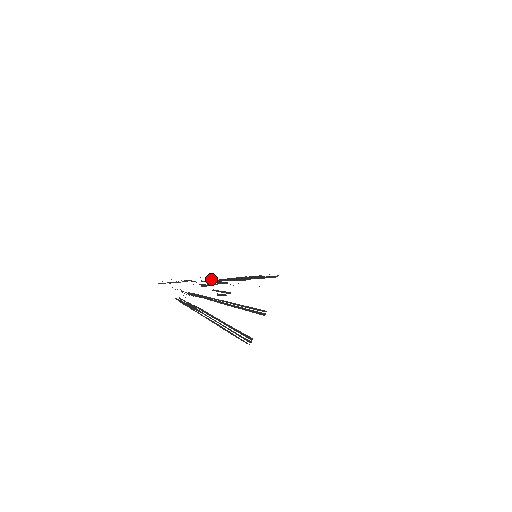
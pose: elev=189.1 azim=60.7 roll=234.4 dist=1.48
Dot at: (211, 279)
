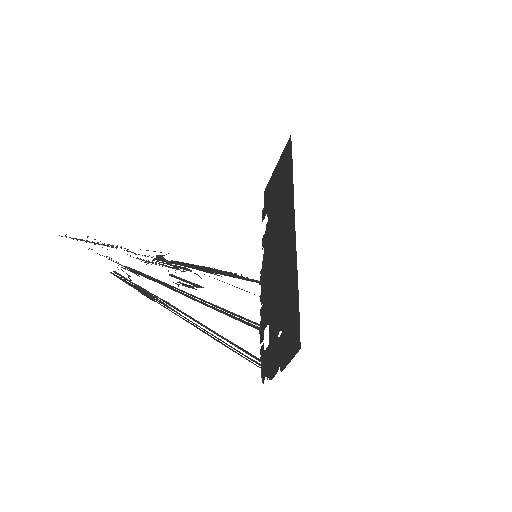
Dot at: (163, 257)
